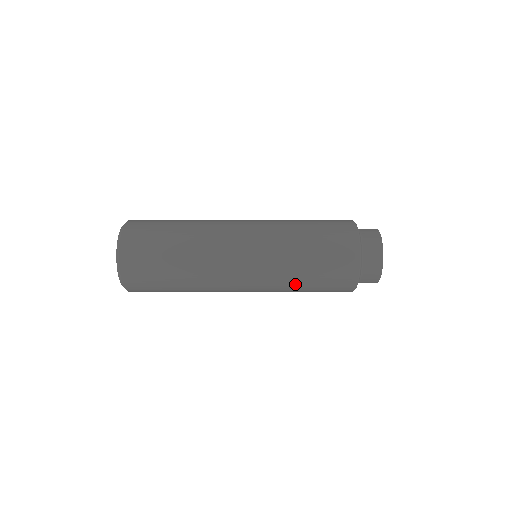
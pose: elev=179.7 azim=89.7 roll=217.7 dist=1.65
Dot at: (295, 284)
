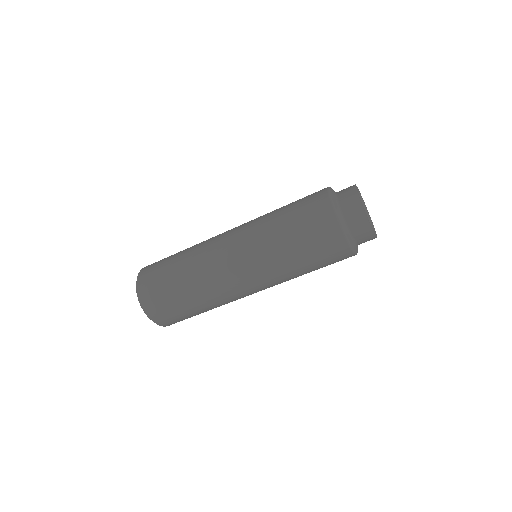
Dot at: (273, 215)
